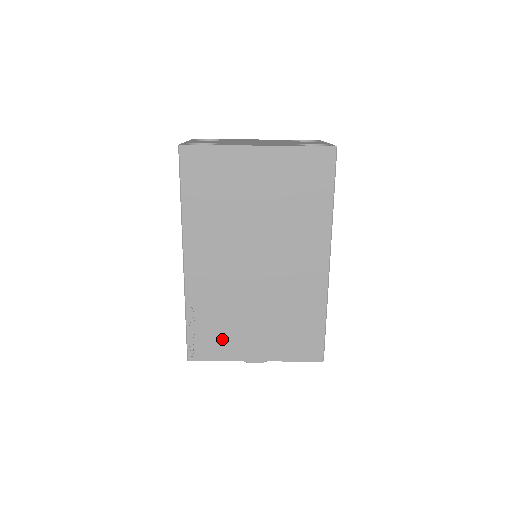
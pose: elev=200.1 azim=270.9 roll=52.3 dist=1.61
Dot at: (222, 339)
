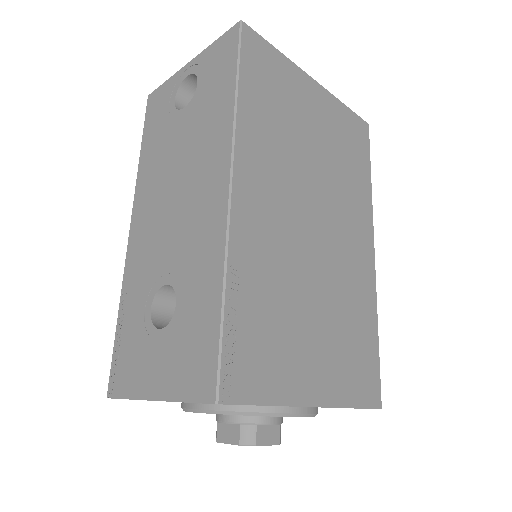
Dot at: (274, 353)
